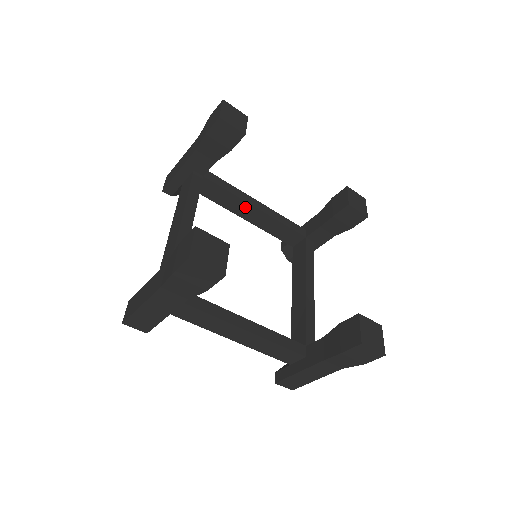
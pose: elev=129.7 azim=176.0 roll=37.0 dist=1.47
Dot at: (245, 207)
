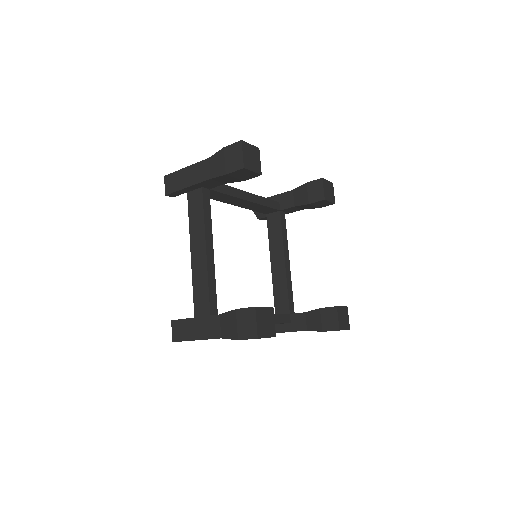
Dot at: (280, 253)
